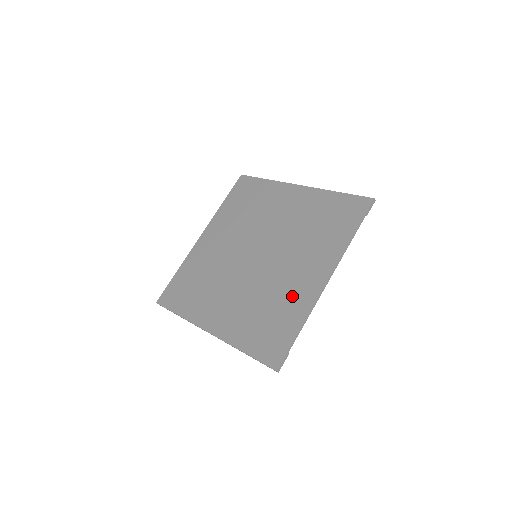
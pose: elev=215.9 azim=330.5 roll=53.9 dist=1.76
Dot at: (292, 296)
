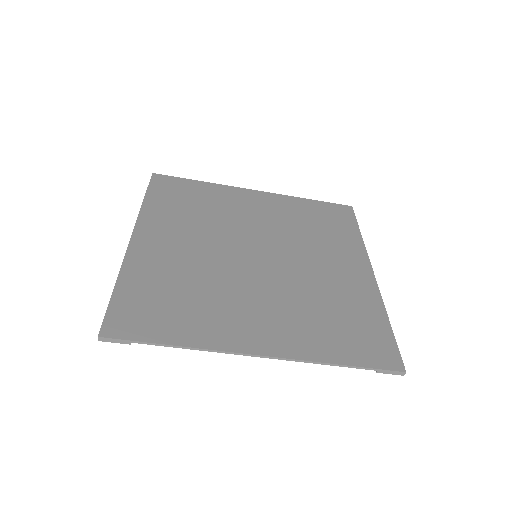
Dot at: (217, 317)
